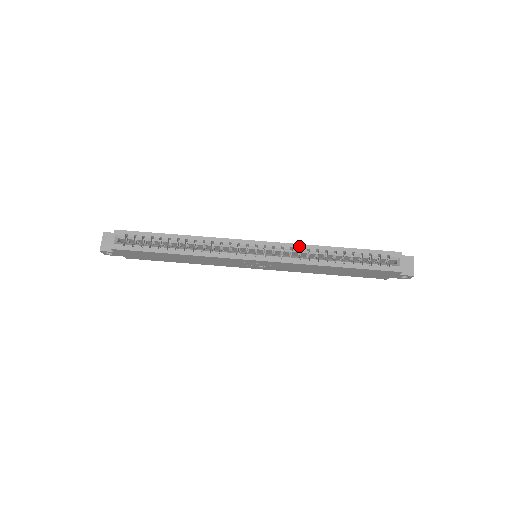
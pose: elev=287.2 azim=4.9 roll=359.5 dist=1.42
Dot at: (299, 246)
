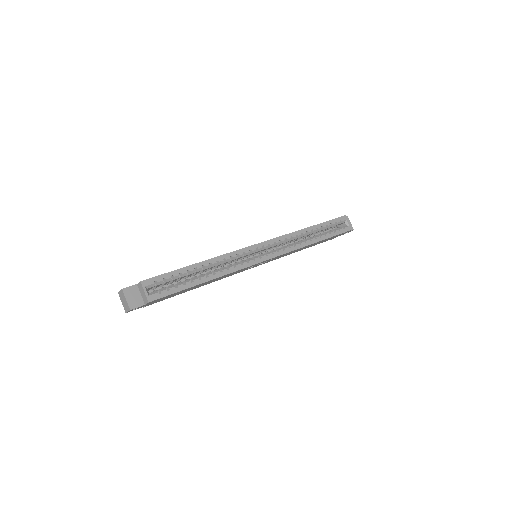
Dot at: (290, 235)
